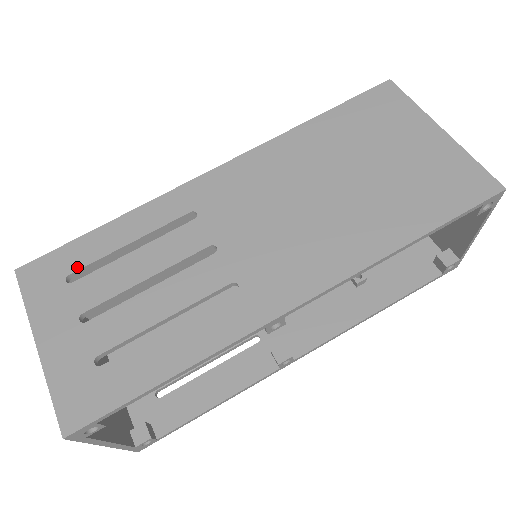
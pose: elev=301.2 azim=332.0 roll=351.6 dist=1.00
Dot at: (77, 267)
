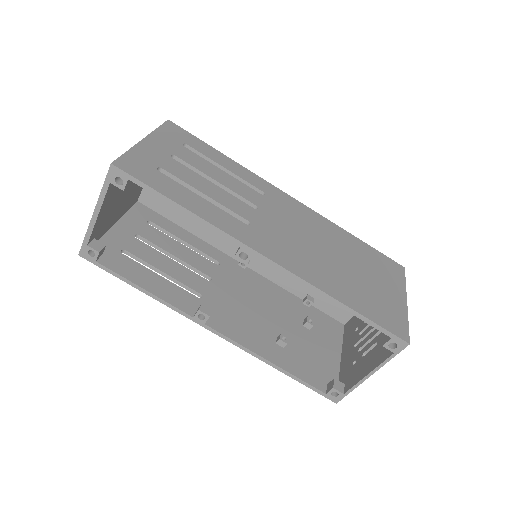
Dot at: (194, 147)
